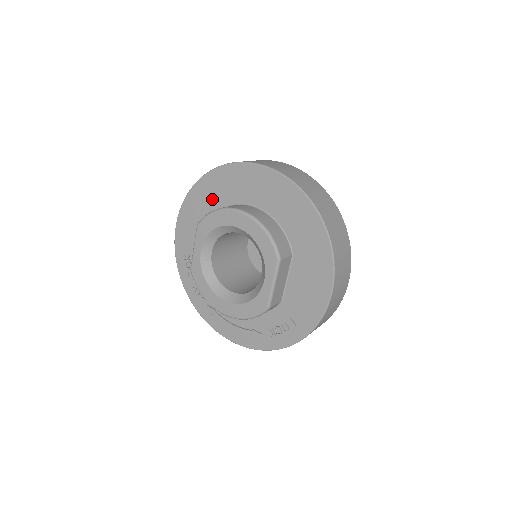
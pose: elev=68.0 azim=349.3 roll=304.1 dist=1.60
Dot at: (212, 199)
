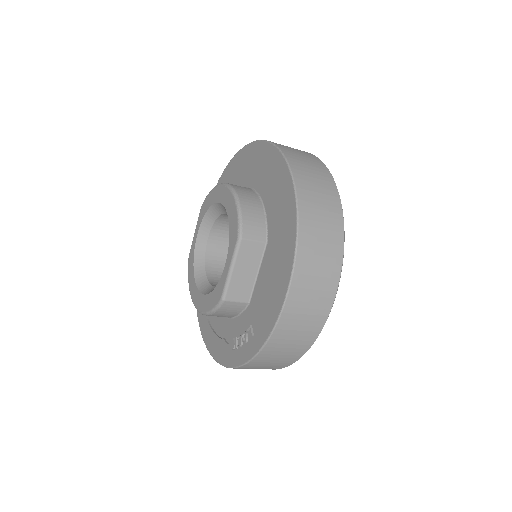
Dot at: occluded
